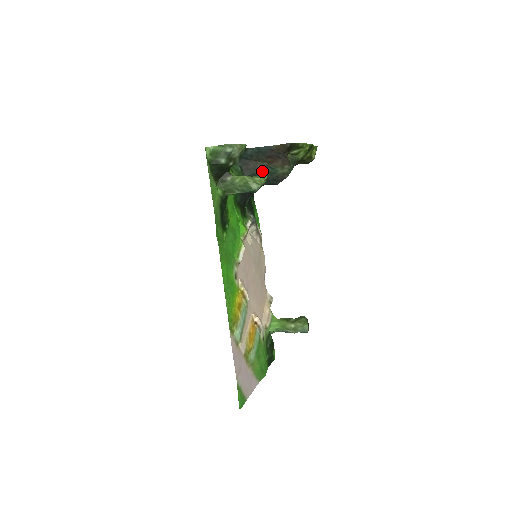
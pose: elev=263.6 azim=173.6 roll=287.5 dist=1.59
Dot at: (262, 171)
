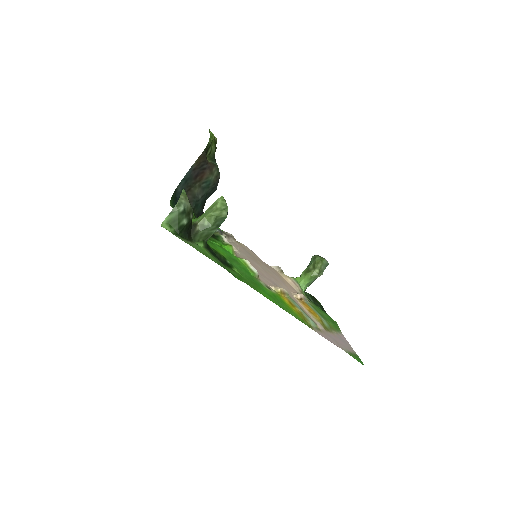
Dot at: (200, 192)
